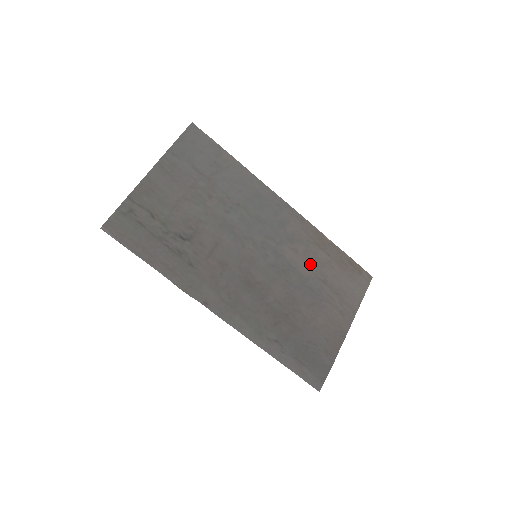
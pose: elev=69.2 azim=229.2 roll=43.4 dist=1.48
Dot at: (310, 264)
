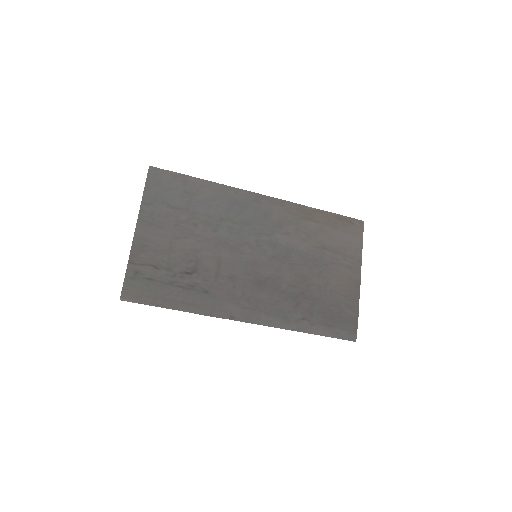
Dot at: (305, 239)
